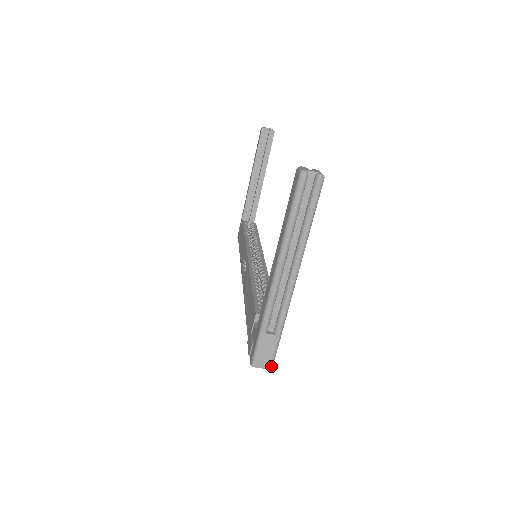
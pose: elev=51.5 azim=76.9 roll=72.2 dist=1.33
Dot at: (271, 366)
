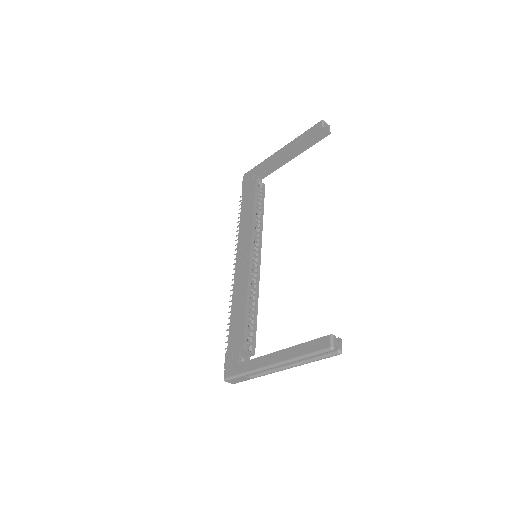
Dot at: (235, 383)
